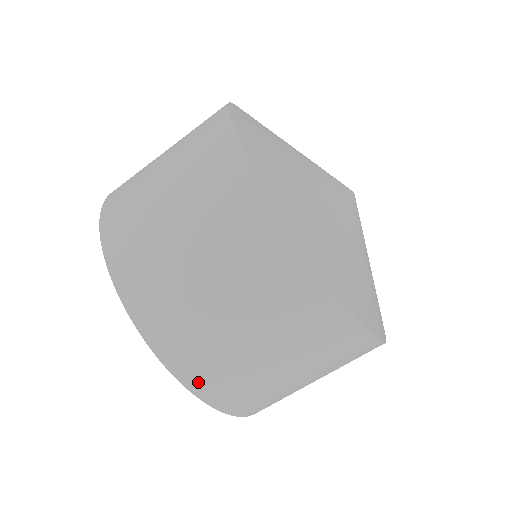
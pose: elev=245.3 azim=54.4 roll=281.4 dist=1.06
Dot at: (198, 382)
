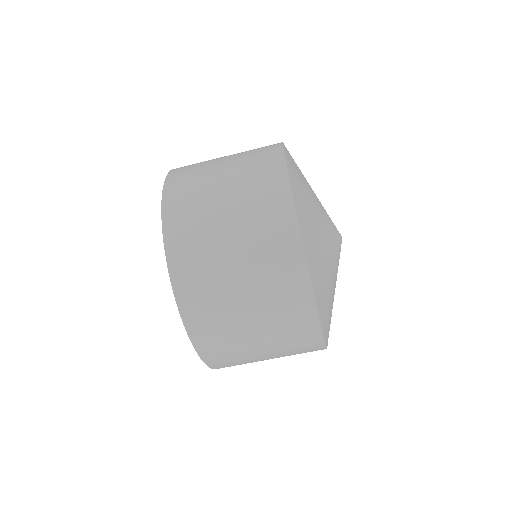
Dot at: (178, 266)
